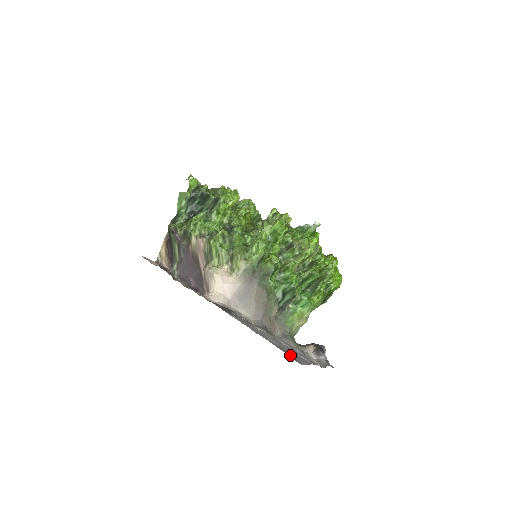
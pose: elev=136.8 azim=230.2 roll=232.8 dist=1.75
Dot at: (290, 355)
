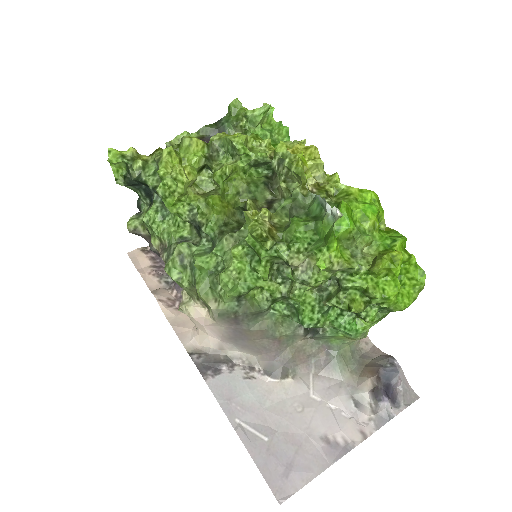
Dot at: (276, 473)
